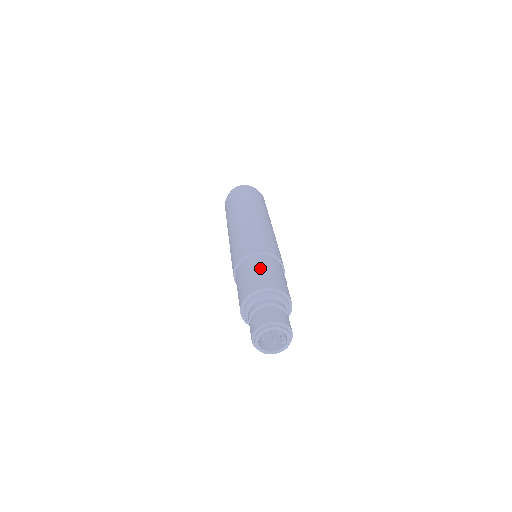
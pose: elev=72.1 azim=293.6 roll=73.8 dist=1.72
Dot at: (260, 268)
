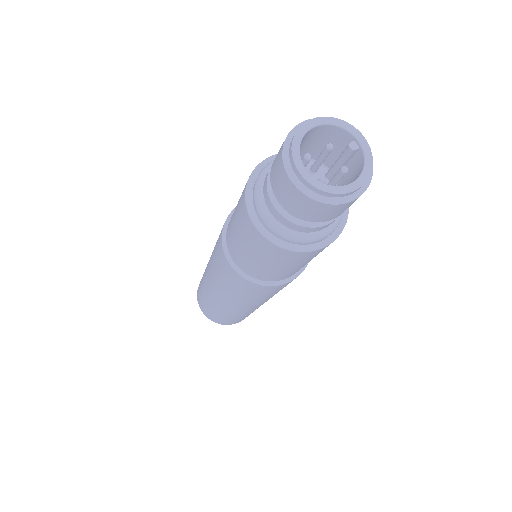
Dot at: occluded
